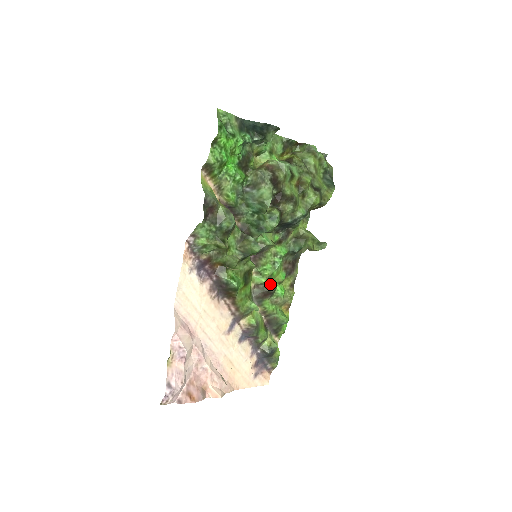
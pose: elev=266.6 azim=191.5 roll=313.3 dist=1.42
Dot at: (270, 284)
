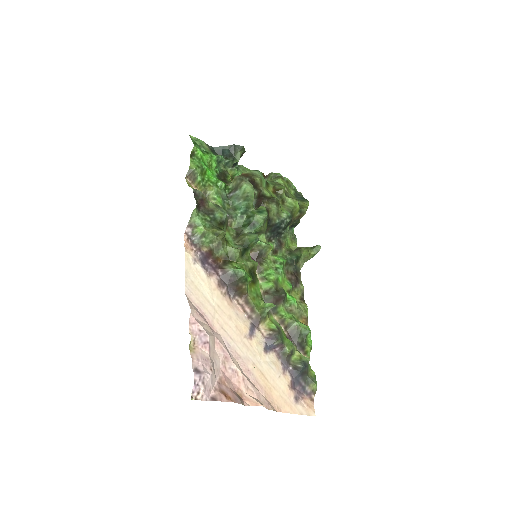
Dot at: (279, 290)
